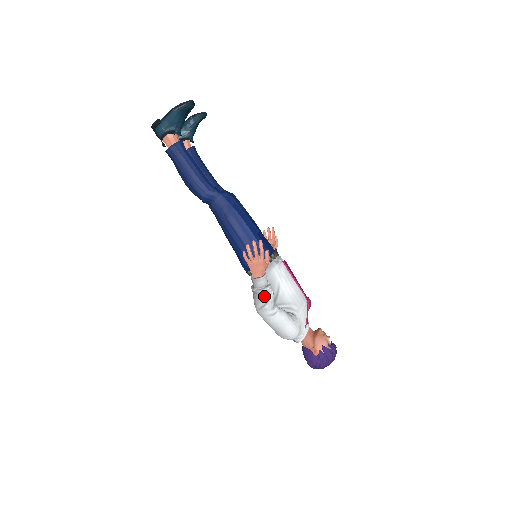
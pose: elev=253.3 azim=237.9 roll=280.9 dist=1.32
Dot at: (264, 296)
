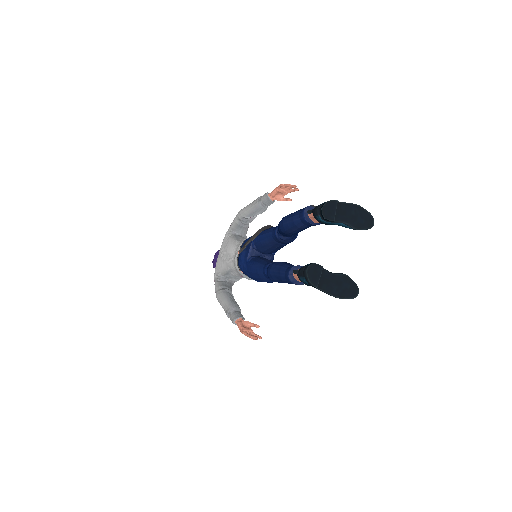
Dot at: occluded
